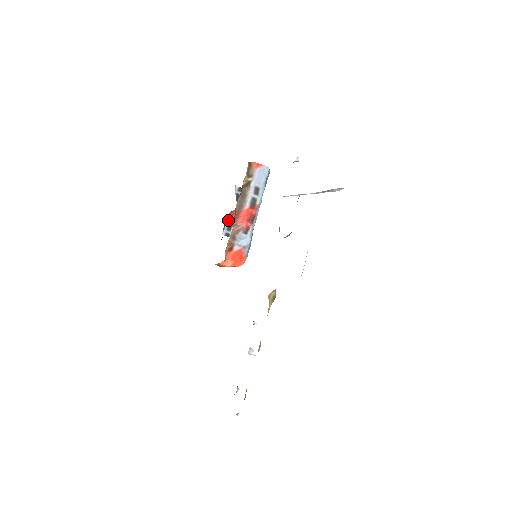
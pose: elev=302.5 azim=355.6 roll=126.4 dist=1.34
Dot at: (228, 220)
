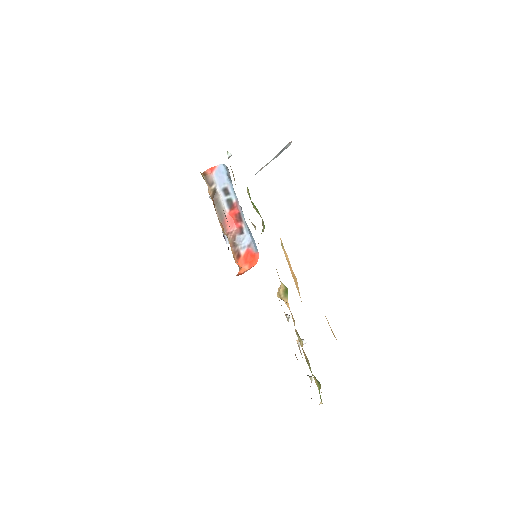
Dot at: occluded
